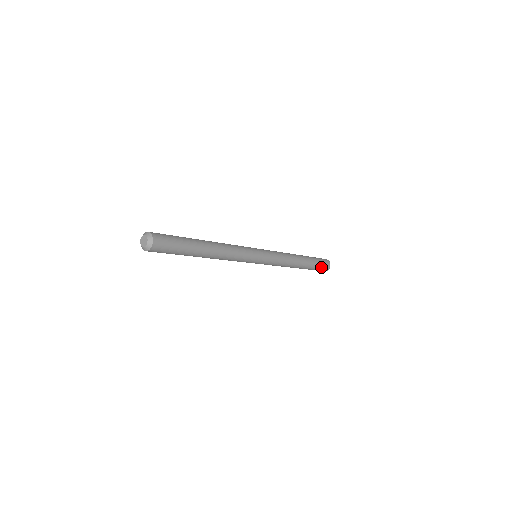
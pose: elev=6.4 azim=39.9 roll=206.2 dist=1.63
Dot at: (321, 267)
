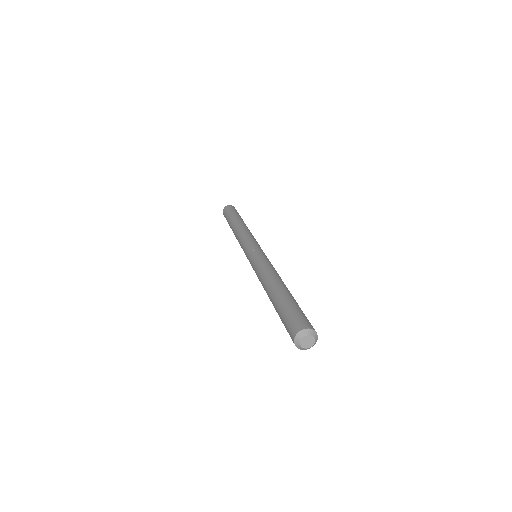
Dot at: occluded
